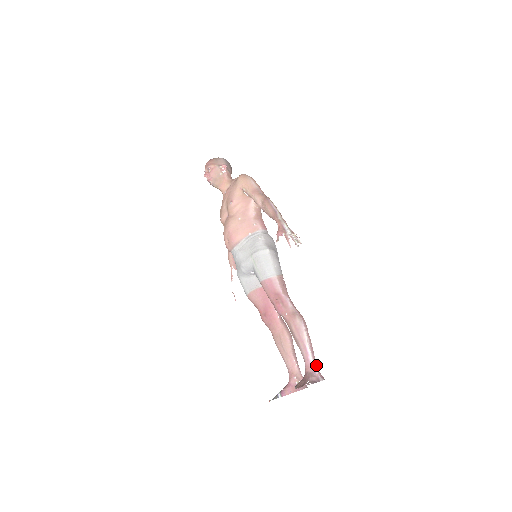
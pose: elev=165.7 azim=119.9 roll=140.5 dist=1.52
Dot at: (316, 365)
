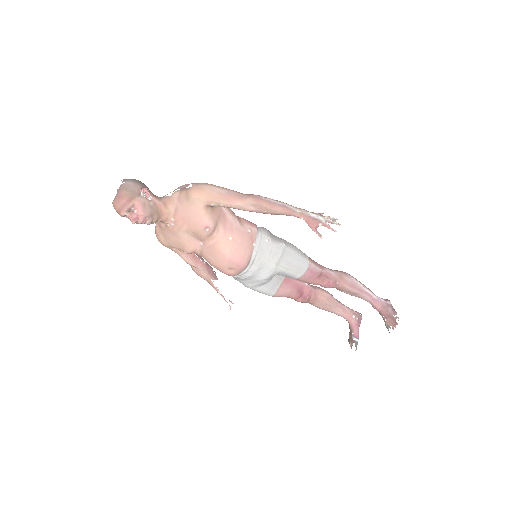
Dot at: occluded
